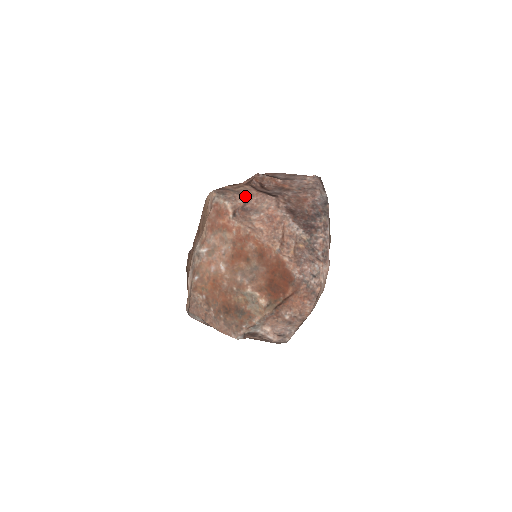
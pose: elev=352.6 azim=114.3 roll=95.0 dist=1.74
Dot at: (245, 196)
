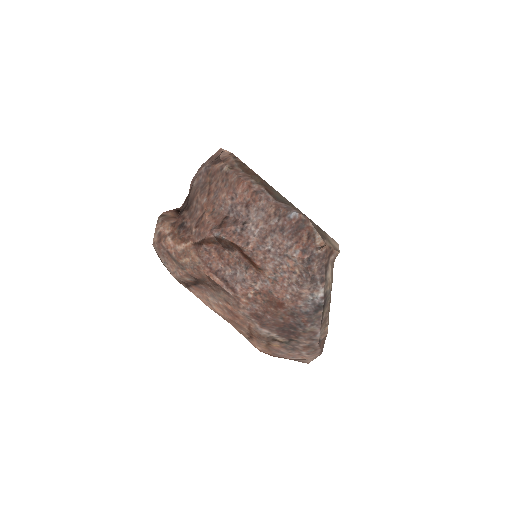
Dot at: (193, 276)
